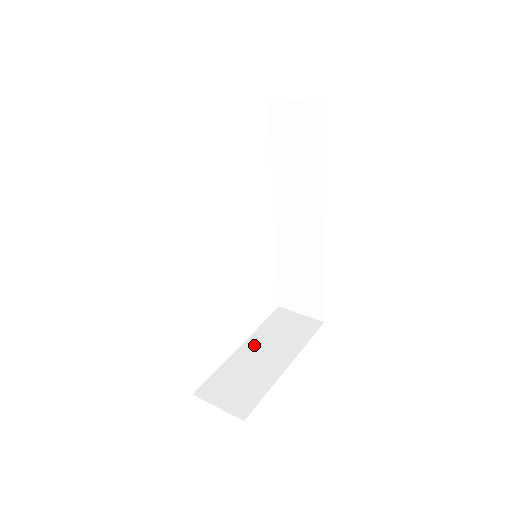
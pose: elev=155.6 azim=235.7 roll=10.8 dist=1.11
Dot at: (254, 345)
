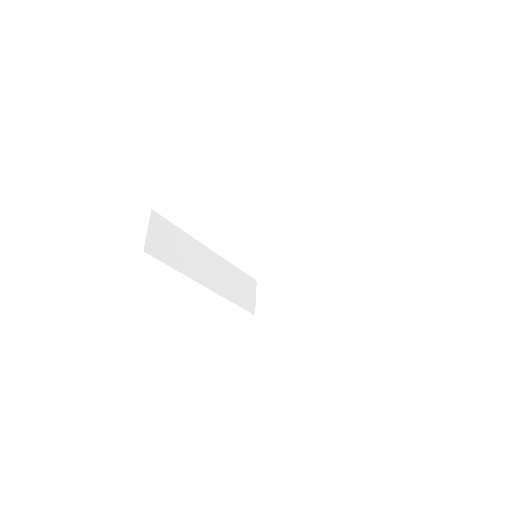
Dot at: (303, 277)
